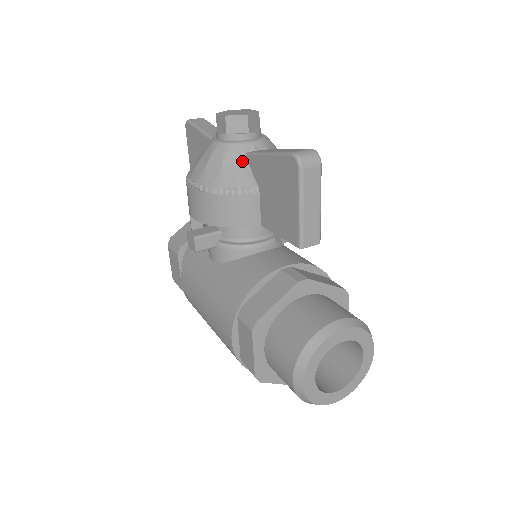
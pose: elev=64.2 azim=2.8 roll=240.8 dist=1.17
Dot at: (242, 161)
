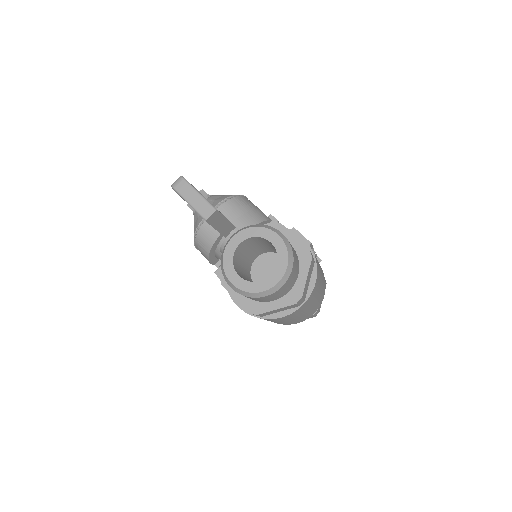
Dot at: (198, 215)
